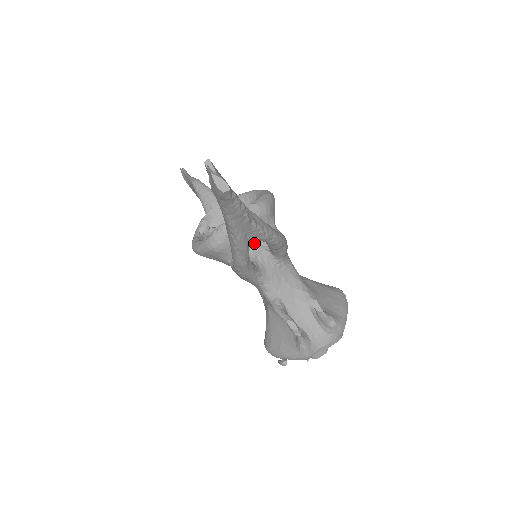
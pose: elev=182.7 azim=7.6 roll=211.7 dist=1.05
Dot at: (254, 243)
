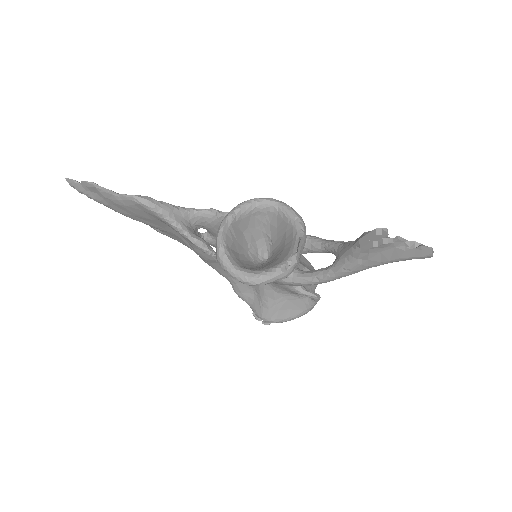
Dot at: occluded
